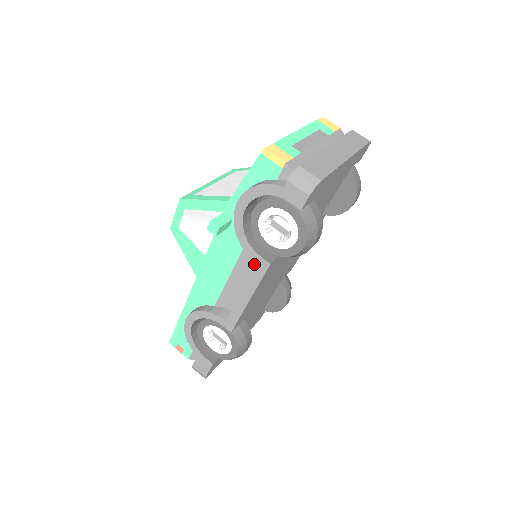
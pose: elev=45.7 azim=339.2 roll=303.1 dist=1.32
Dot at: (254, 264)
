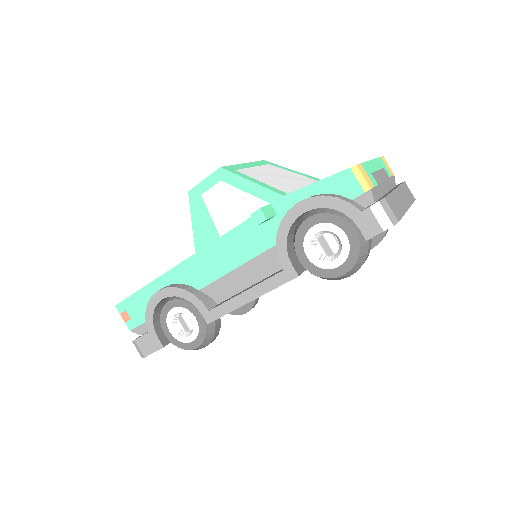
Dot at: (271, 267)
